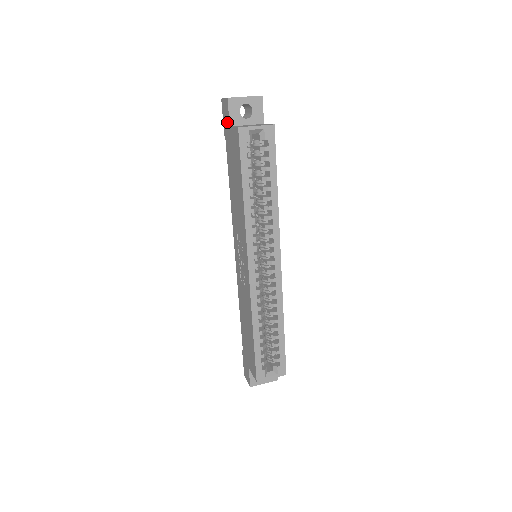
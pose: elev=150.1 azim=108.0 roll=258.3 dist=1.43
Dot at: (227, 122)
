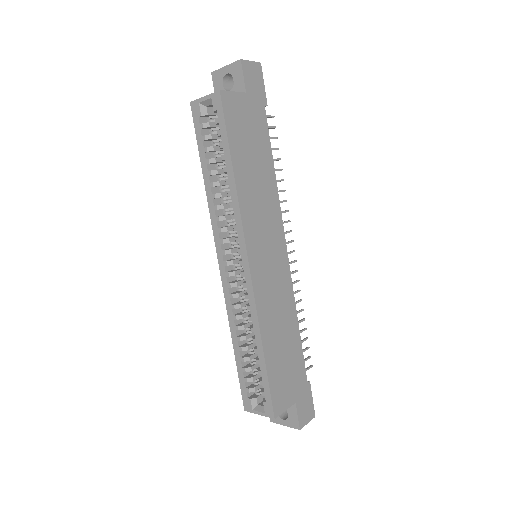
Dot at: occluded
